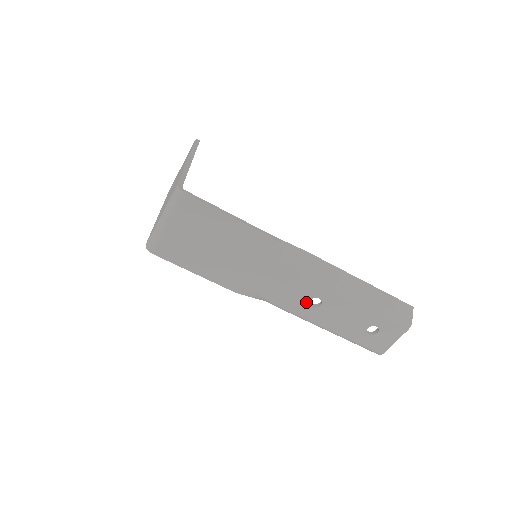
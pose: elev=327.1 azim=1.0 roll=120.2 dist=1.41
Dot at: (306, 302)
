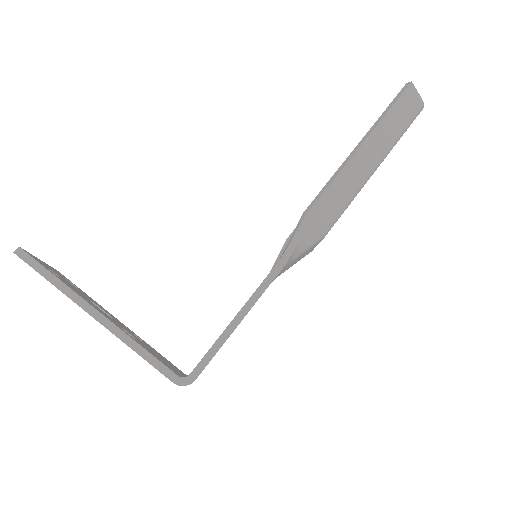
Dot at: occluded
